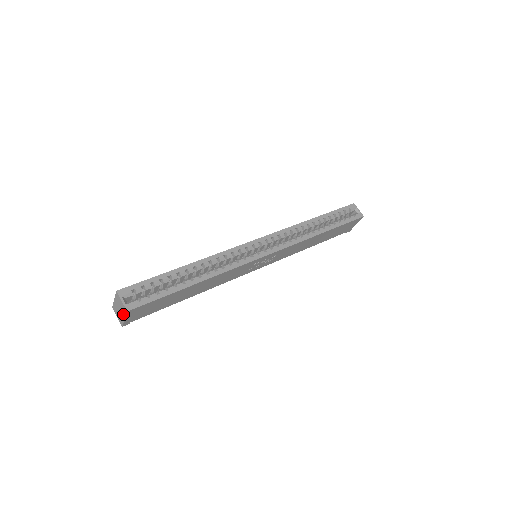
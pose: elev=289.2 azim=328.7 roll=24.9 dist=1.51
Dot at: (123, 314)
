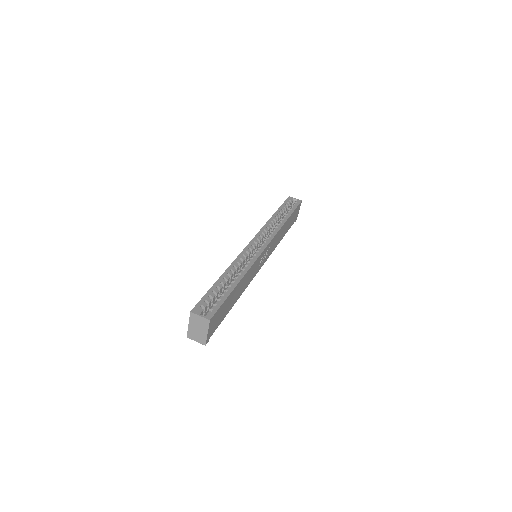
Dot at: (205, 329)
